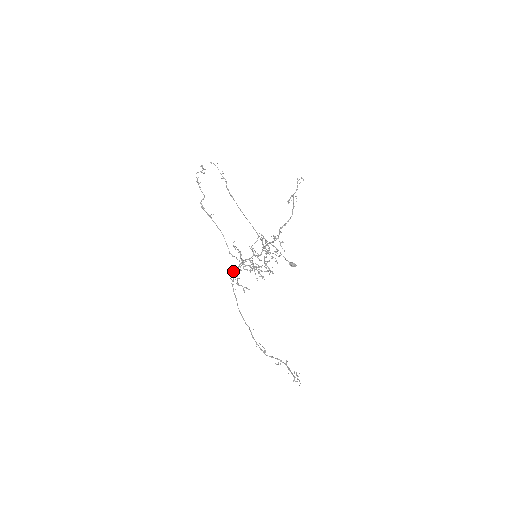
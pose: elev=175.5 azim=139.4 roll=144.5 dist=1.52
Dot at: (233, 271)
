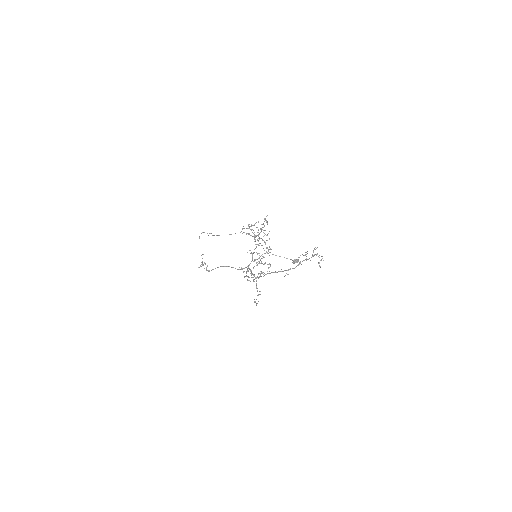
Dot at: occluded
